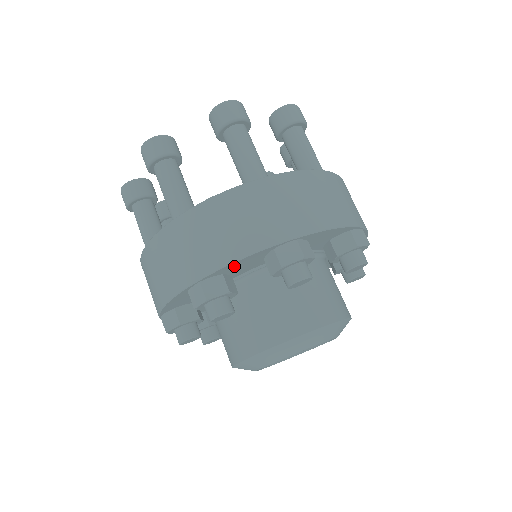
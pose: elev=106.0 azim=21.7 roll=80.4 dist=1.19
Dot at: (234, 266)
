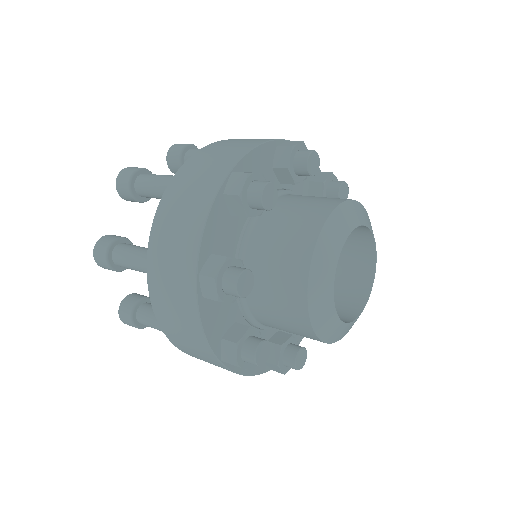
Dot at: (211, 237)
